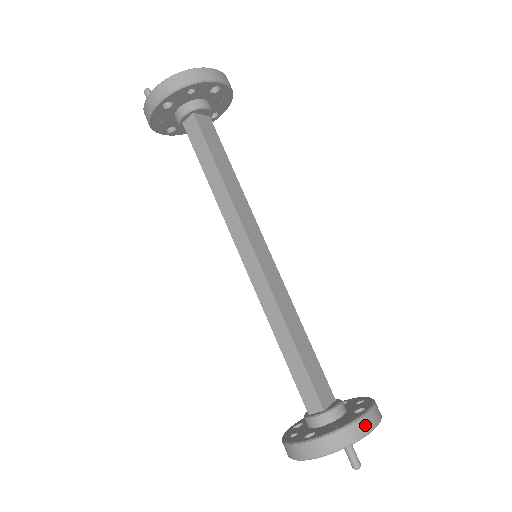
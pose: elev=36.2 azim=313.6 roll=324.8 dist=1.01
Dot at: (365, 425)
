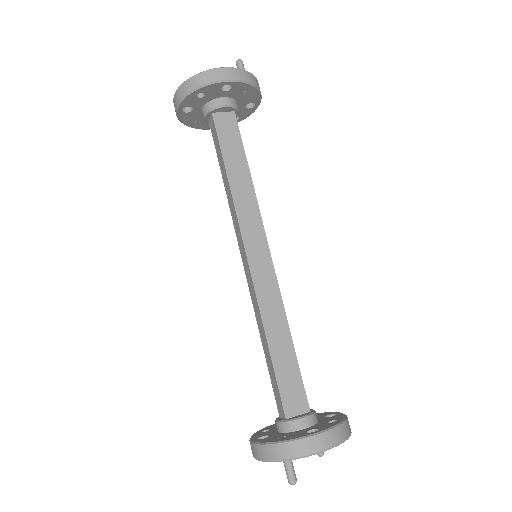
Dot at: (301, 448)
